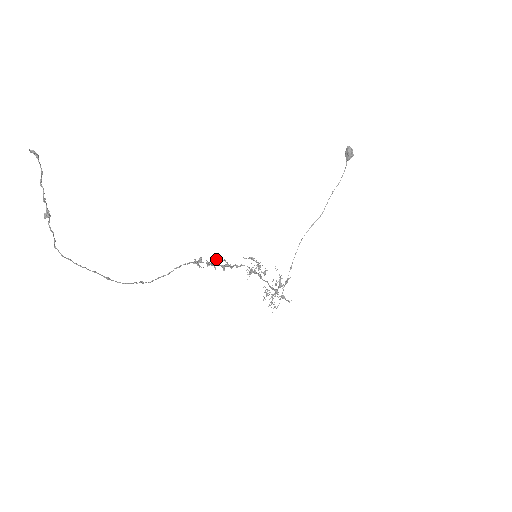
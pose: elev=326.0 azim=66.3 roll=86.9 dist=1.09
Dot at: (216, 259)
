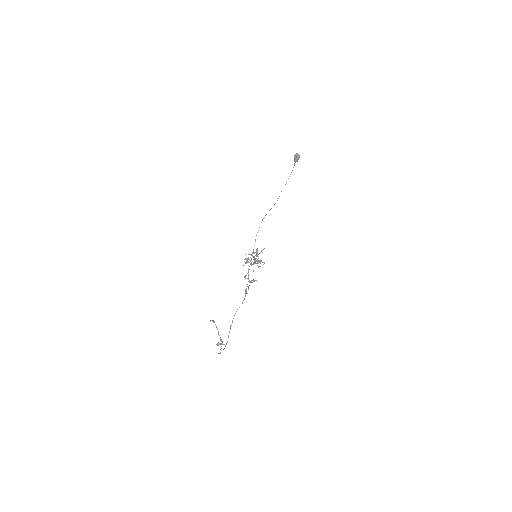
Dot at: (245, 278)
